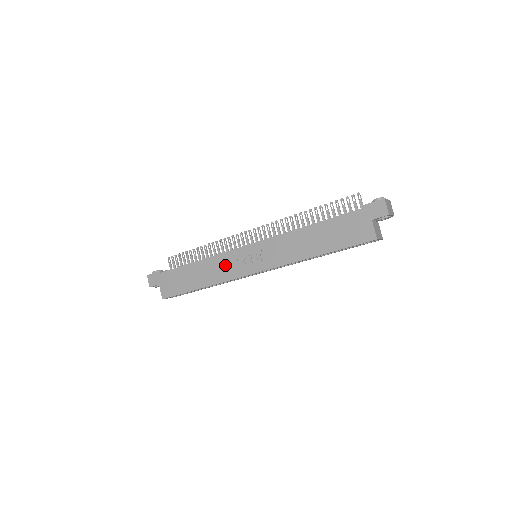
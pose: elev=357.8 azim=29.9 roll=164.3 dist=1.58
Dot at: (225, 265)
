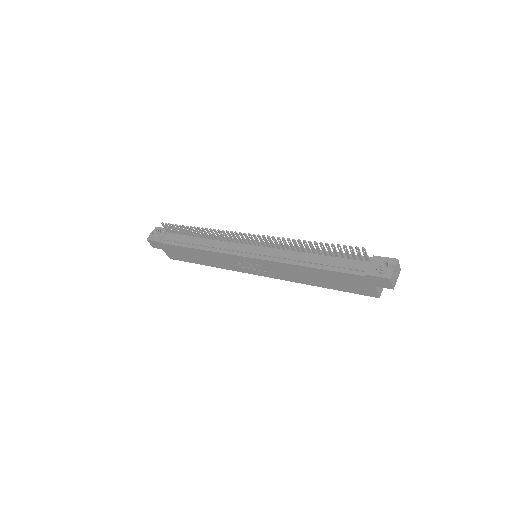
Dot at: (226, 261)
